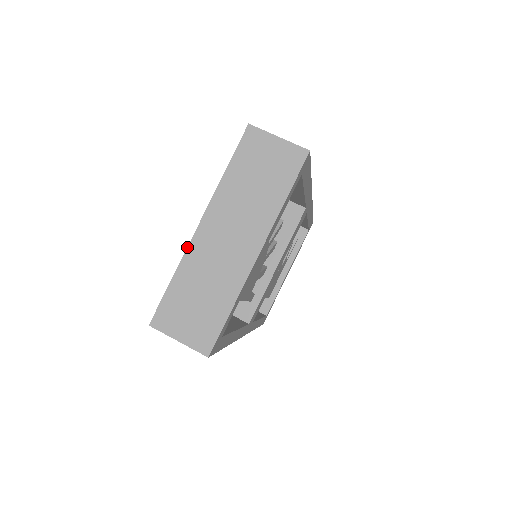
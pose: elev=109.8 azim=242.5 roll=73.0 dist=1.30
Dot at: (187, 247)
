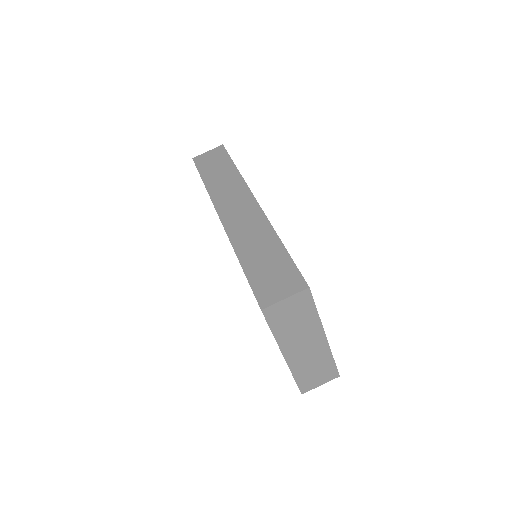
Dot at: occluded
